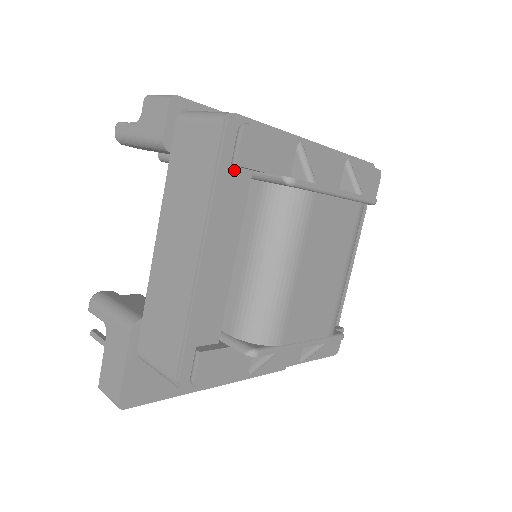
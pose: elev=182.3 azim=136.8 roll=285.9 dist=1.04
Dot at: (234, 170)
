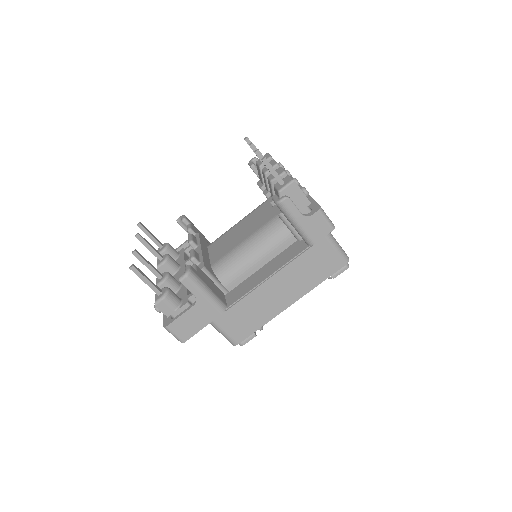
Dot at: occluded
